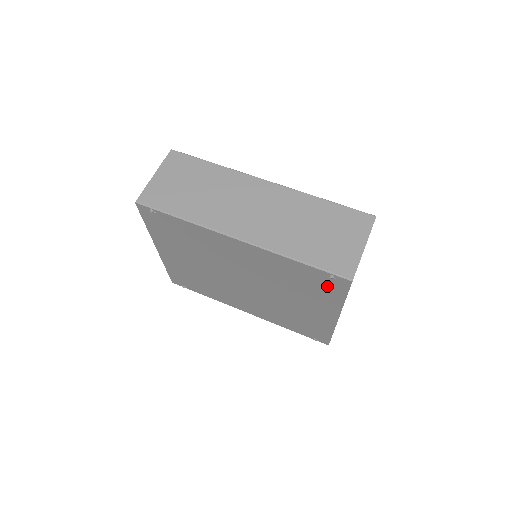
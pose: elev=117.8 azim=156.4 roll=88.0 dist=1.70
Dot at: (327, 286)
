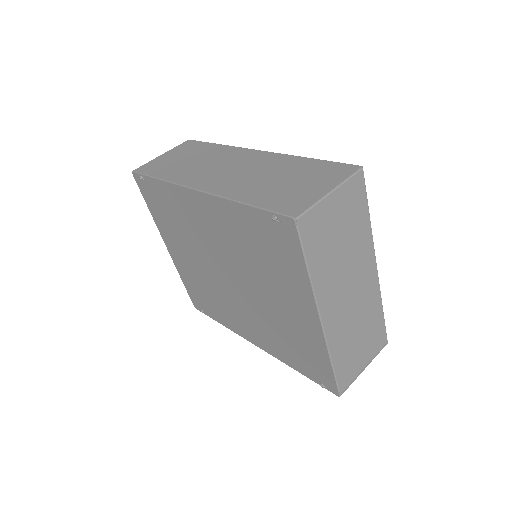
Dot at: (281, 245)
